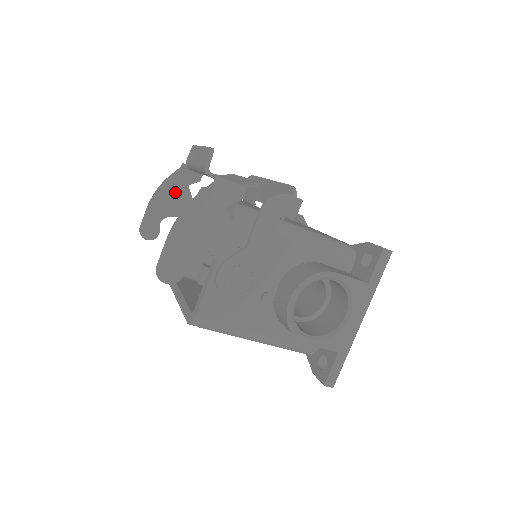
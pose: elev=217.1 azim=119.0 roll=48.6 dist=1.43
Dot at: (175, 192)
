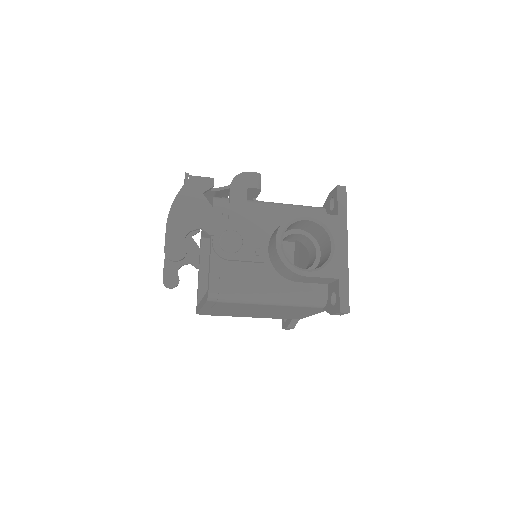
Dot at: occluded
